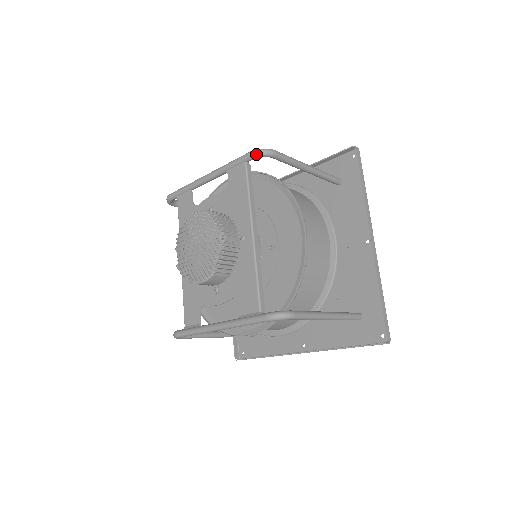
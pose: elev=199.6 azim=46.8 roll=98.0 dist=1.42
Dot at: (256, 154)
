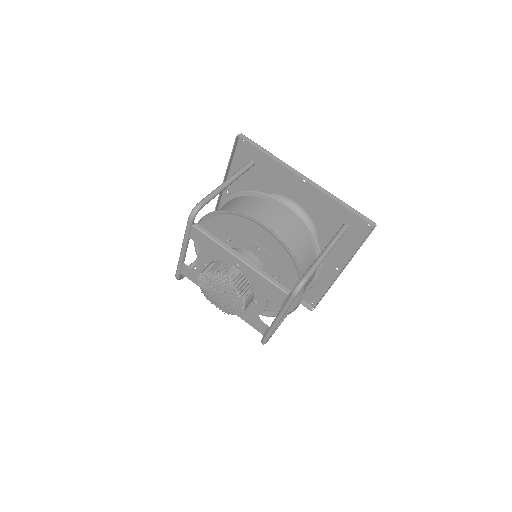
Dot at: (192, 217)
